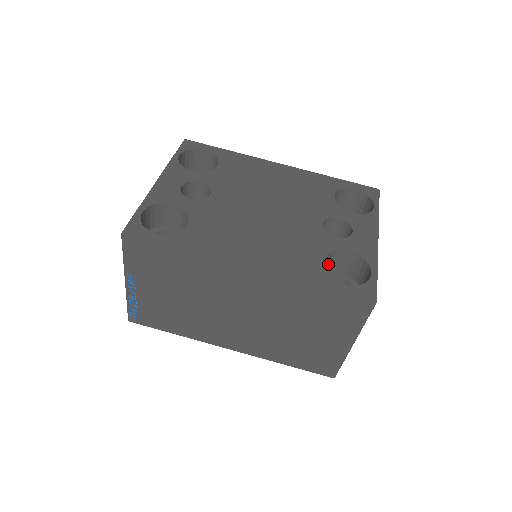
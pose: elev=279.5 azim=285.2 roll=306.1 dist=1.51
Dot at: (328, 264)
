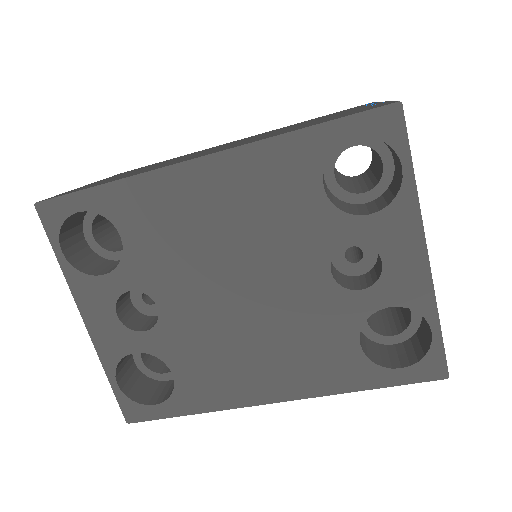
Dot at: occluded
